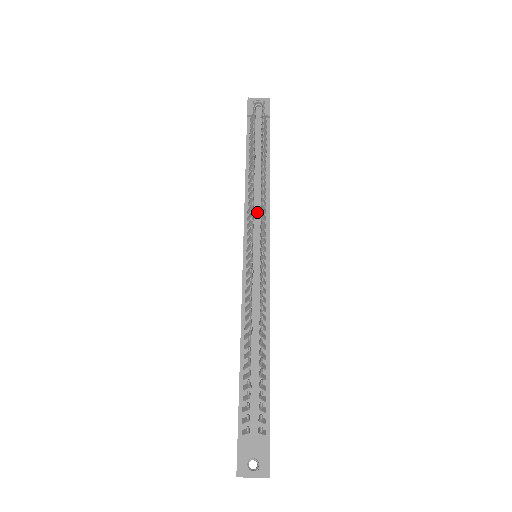
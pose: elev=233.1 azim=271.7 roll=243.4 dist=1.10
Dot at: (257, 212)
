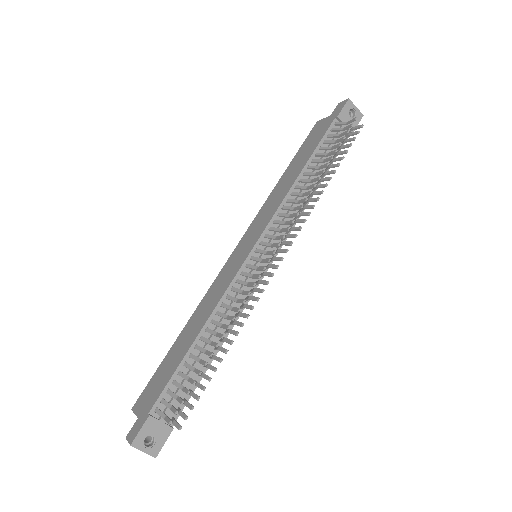
Dot at: occluded
